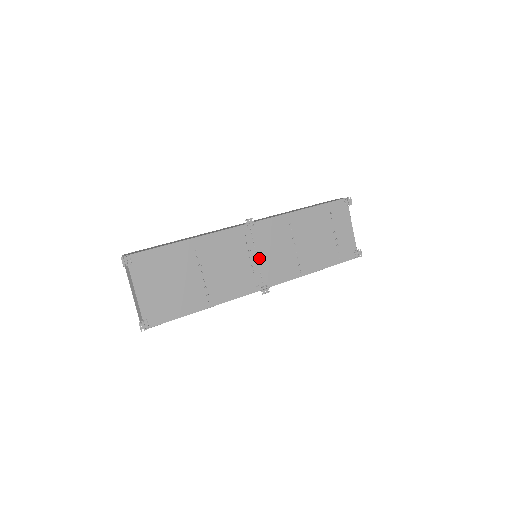
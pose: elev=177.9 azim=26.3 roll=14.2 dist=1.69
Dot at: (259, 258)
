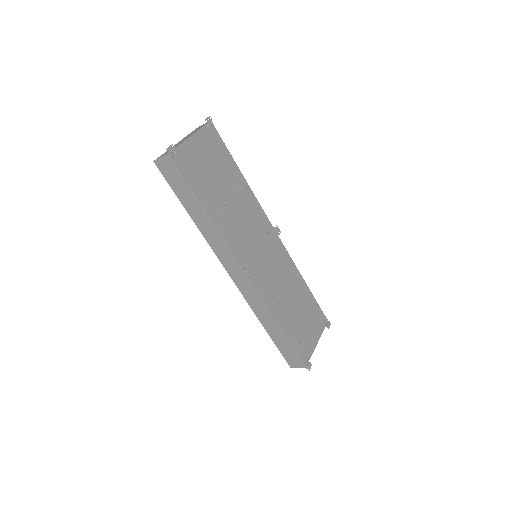
Dot at: (261, 255)
